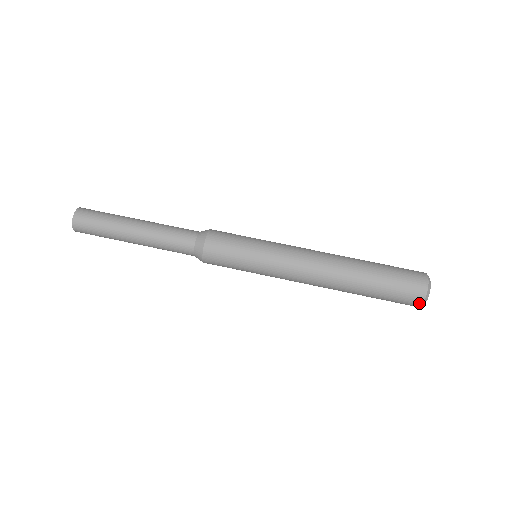
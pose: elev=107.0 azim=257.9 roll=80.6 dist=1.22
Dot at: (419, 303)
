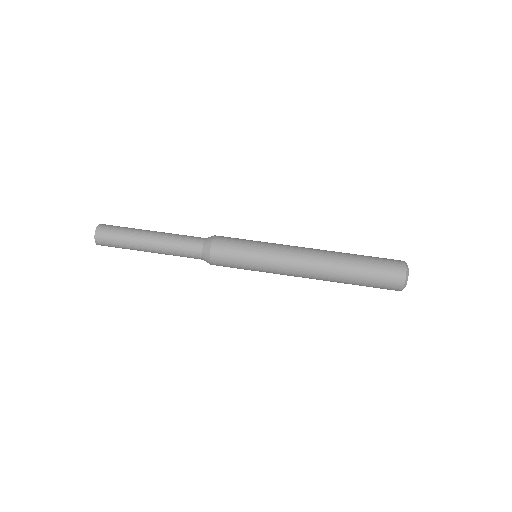
Dot at: (402, 278)
